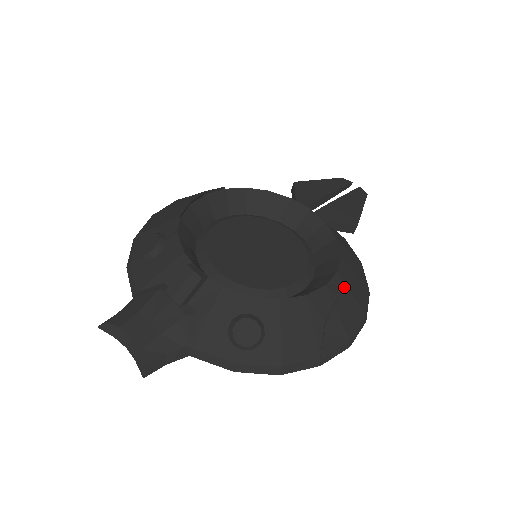
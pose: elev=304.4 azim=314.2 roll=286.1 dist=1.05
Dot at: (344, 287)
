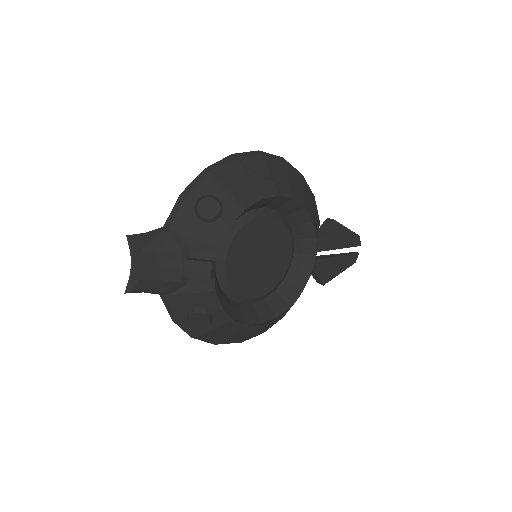
Dot at: (271, 323)
